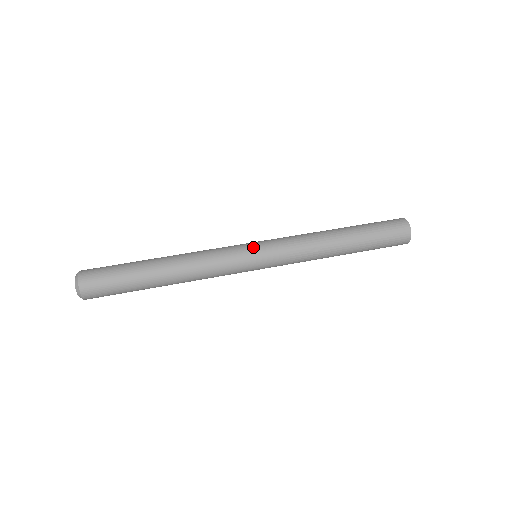
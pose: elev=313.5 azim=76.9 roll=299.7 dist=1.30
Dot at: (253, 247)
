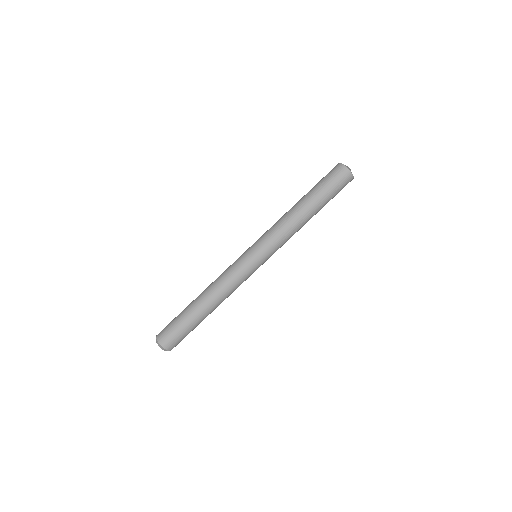
Dot at: (253, 257)
